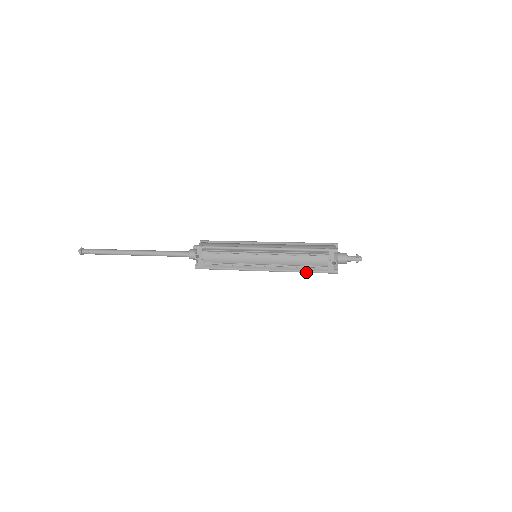
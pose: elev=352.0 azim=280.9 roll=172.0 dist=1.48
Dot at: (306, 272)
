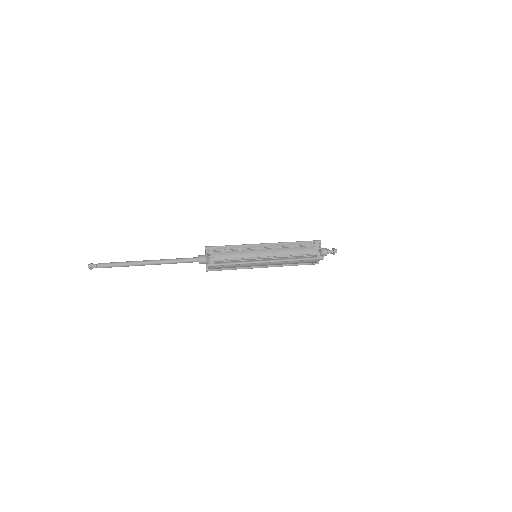
Dot at: (300, 260)
